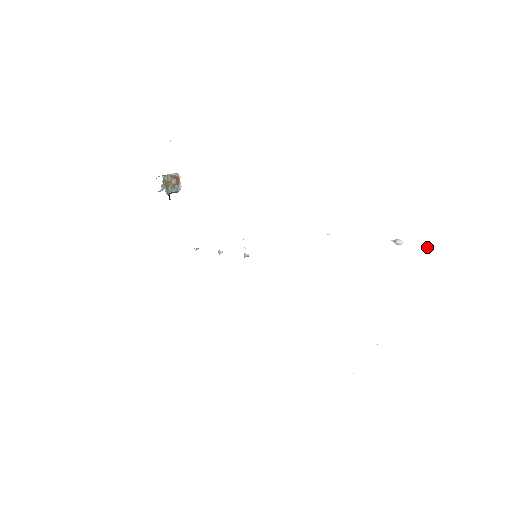
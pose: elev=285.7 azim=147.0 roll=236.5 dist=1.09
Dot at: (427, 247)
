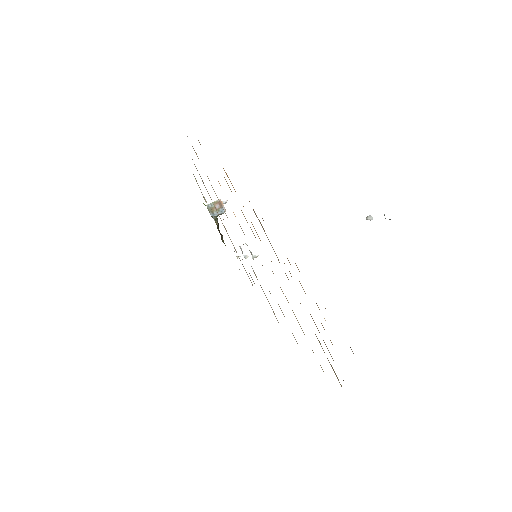
Dot at: (385, 218)
